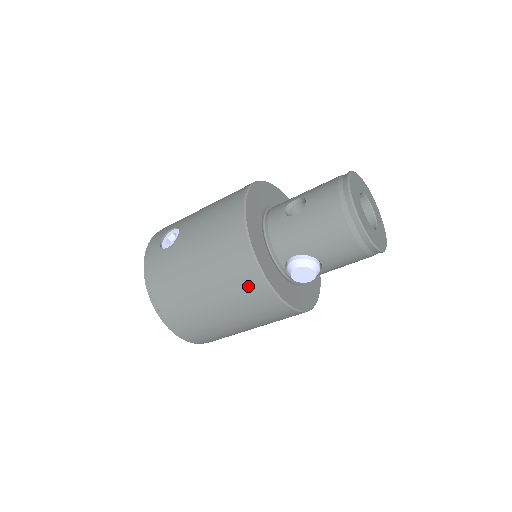
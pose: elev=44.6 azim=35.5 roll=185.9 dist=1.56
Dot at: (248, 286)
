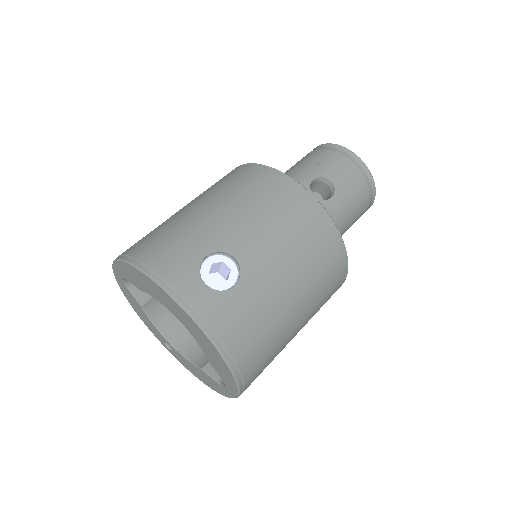
Dot at: (334, 286)
